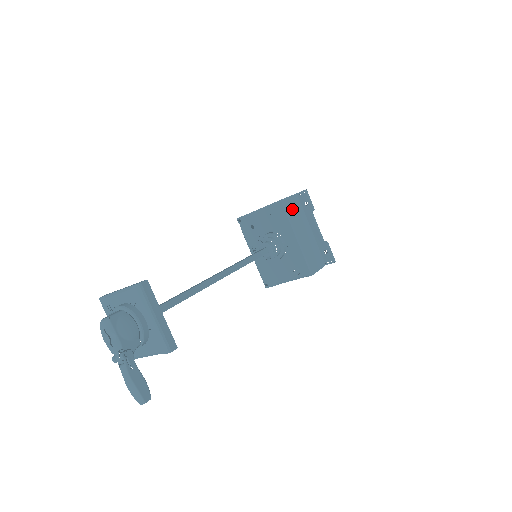
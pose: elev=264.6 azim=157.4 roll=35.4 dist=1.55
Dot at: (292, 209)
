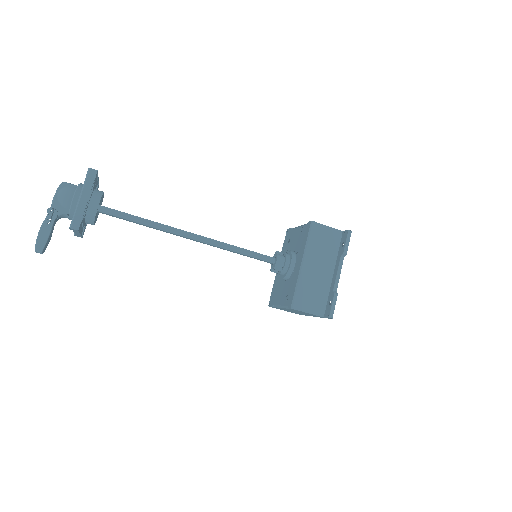
Dot at: (320, 238)
